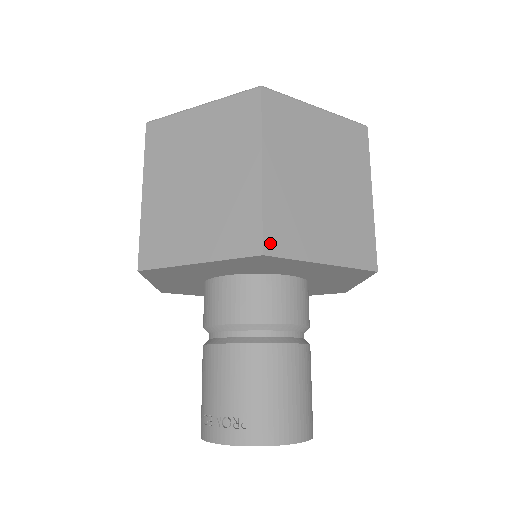
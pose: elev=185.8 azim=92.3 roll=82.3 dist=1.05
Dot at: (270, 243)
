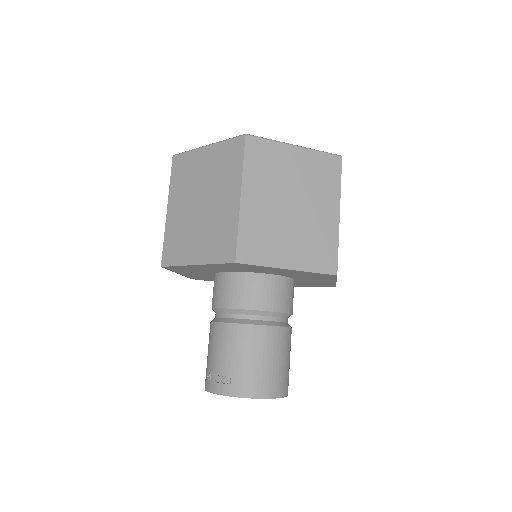
Dot at: (242, 254)
